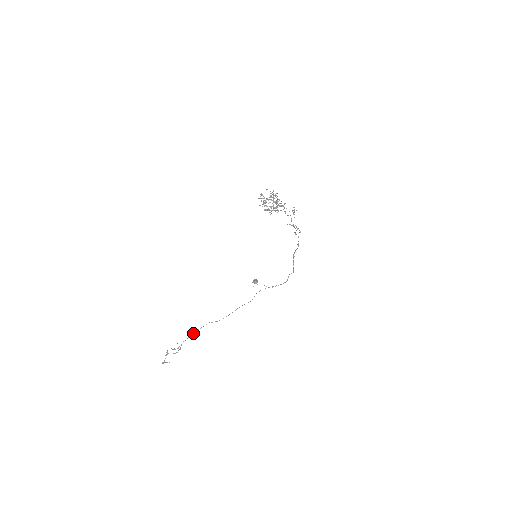
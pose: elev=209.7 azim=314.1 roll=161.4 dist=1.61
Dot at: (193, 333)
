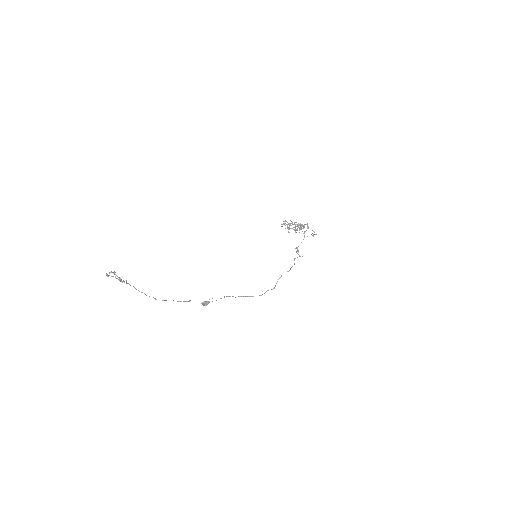
Dot at: (136, 289)
